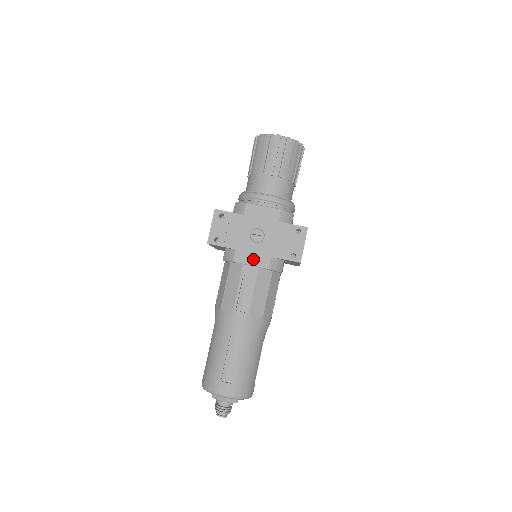
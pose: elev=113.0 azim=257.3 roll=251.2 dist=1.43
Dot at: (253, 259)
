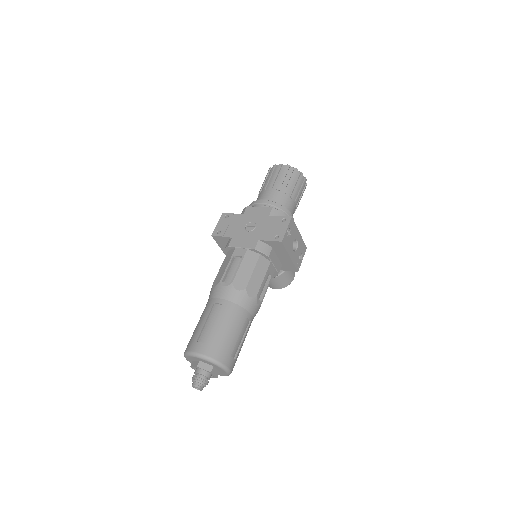
Dot at: (244, 243)
